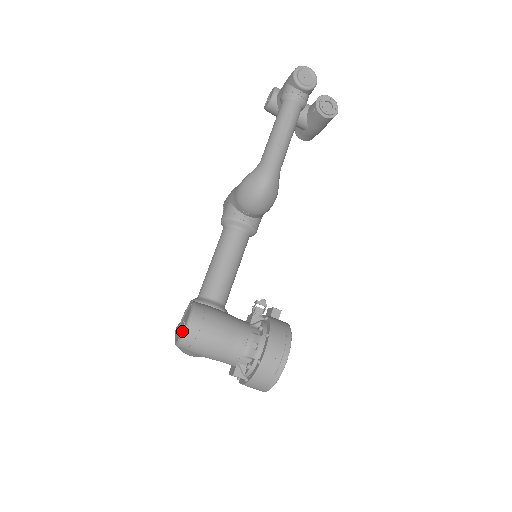
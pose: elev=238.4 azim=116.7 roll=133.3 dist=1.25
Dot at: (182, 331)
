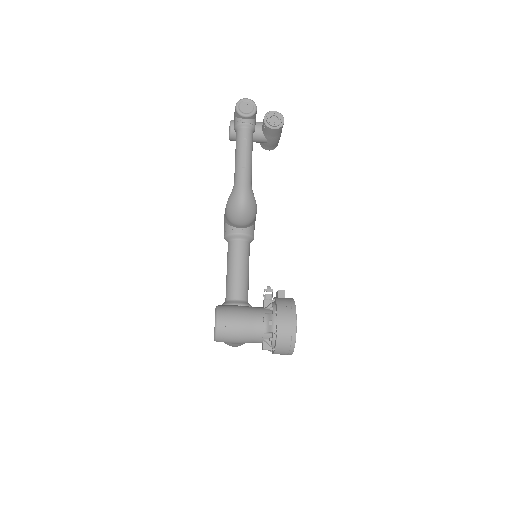
Dot at: (214, 329)
